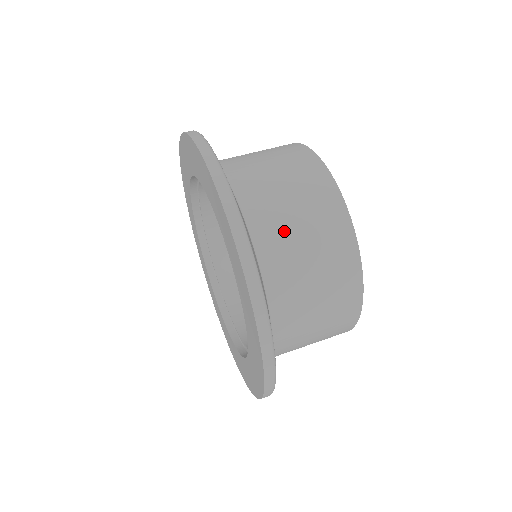
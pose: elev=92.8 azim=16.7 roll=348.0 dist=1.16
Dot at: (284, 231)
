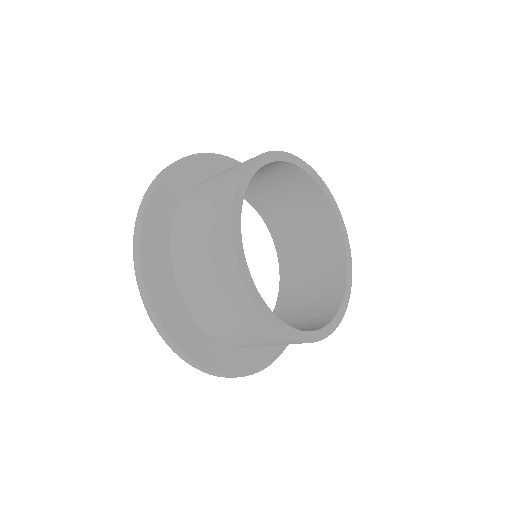
Dot at: (217, 320)
